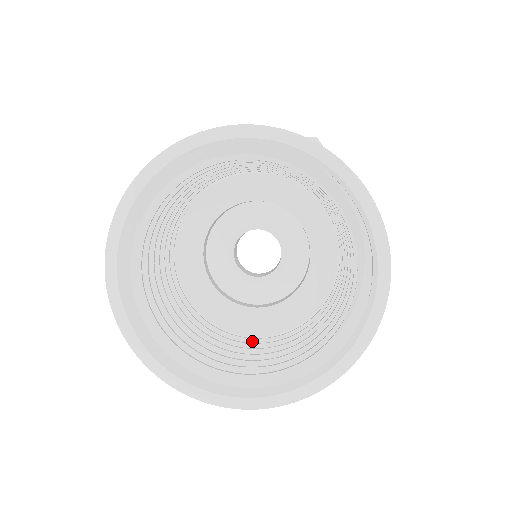
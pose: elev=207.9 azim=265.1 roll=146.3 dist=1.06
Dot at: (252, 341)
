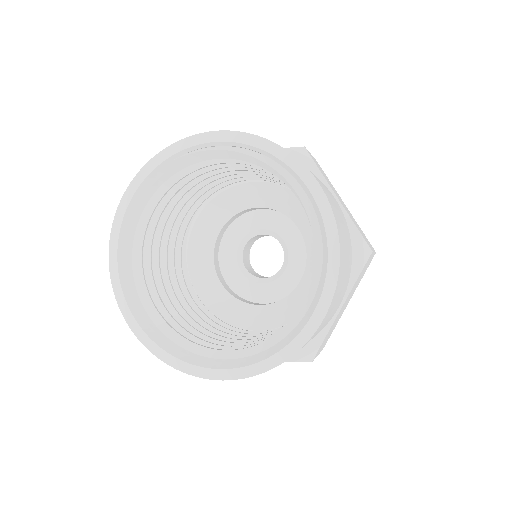
Dot at: occluded
